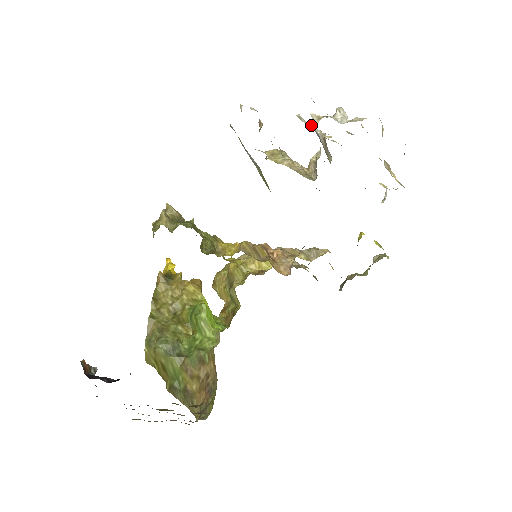
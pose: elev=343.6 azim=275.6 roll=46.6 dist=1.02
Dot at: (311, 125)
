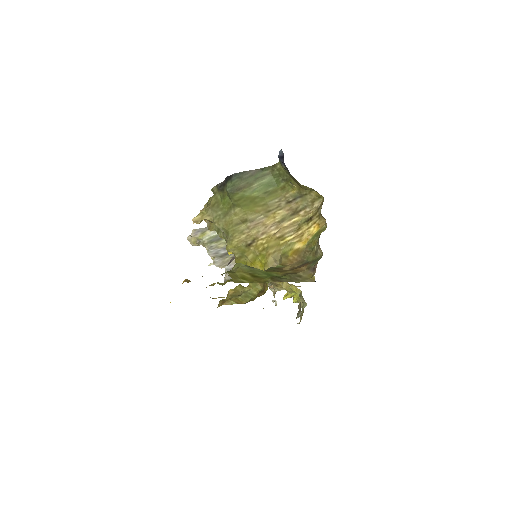
Dot at: occluded
